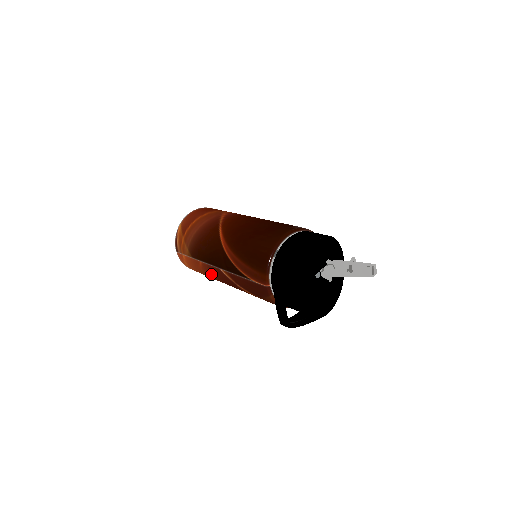
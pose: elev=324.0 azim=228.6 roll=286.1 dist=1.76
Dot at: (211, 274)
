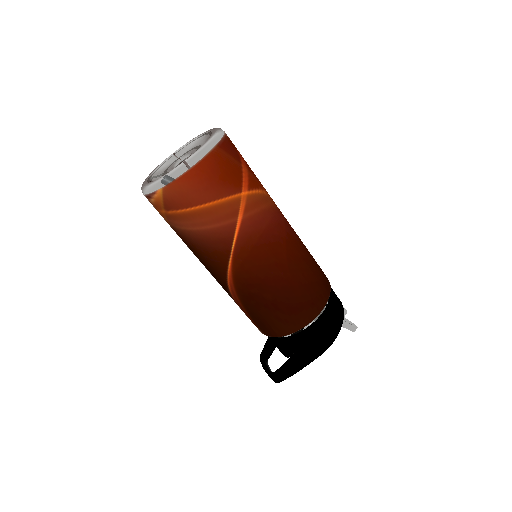
Dot at: occluded
